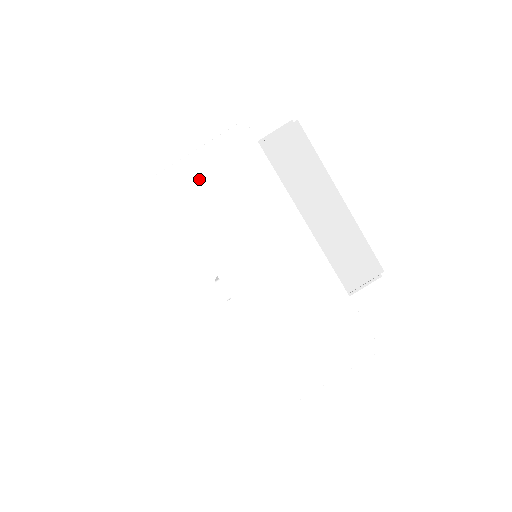
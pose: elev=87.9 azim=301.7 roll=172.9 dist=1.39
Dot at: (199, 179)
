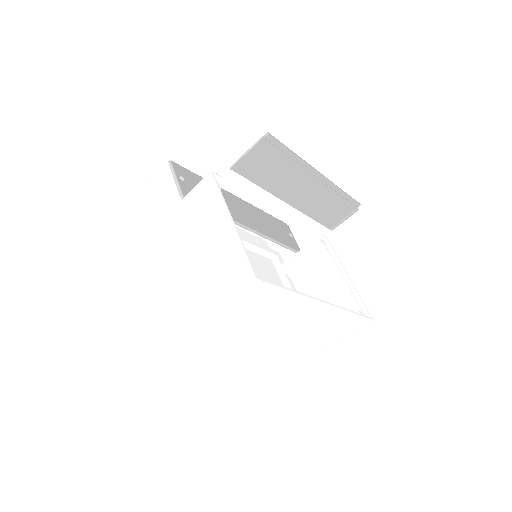
Dot at: (226, 319)
